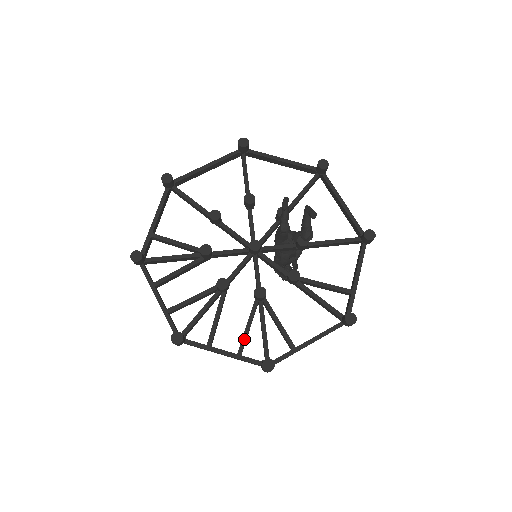
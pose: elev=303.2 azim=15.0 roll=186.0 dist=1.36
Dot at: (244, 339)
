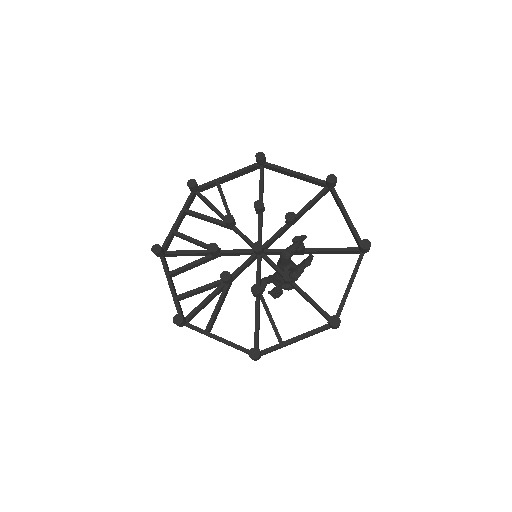
Dot at: (189, 292)
